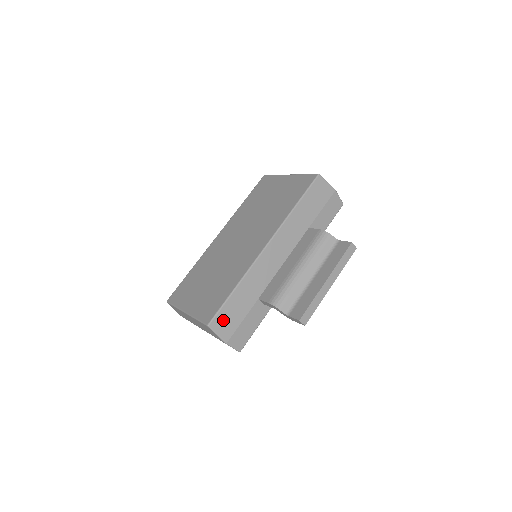
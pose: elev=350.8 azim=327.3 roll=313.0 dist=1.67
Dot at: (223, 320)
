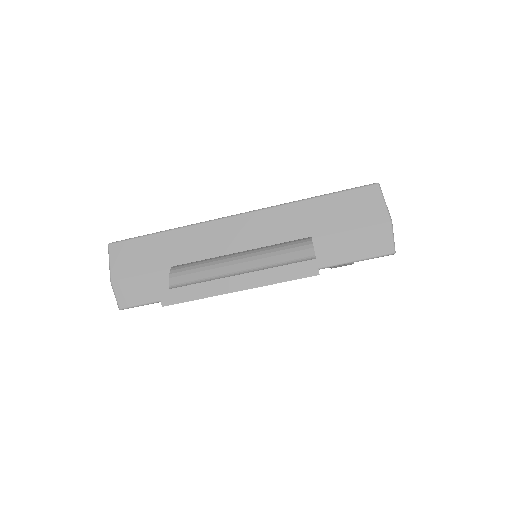
Dot at: (127, 253)
